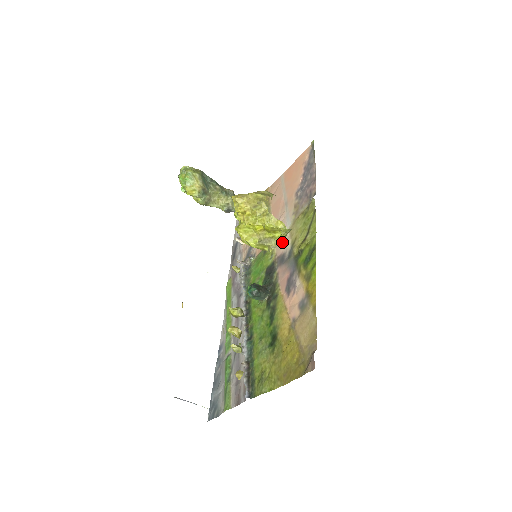
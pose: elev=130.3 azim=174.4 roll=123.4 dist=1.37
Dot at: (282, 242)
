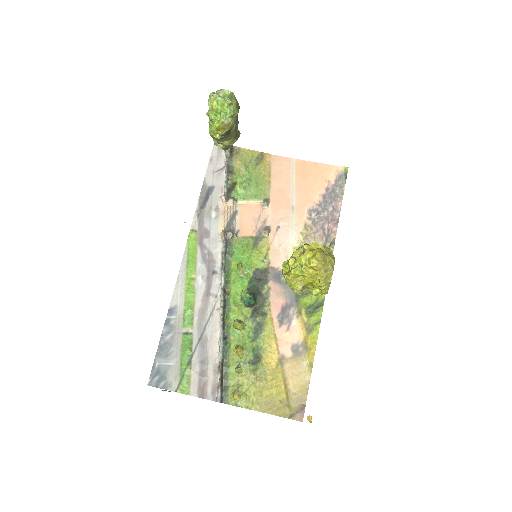
Dot at: (281, 255)
